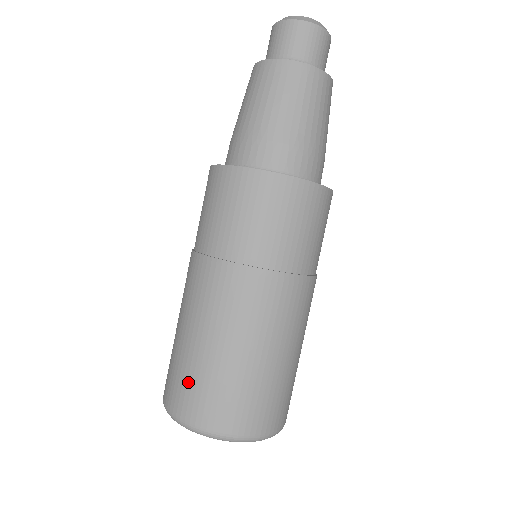
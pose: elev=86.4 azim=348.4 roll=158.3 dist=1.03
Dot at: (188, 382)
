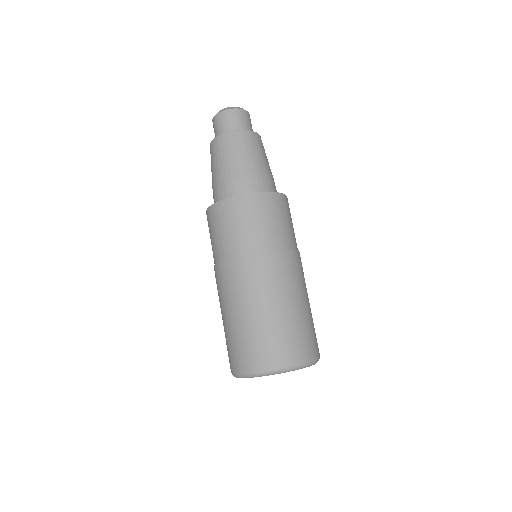
Dot at: (242, 344)
